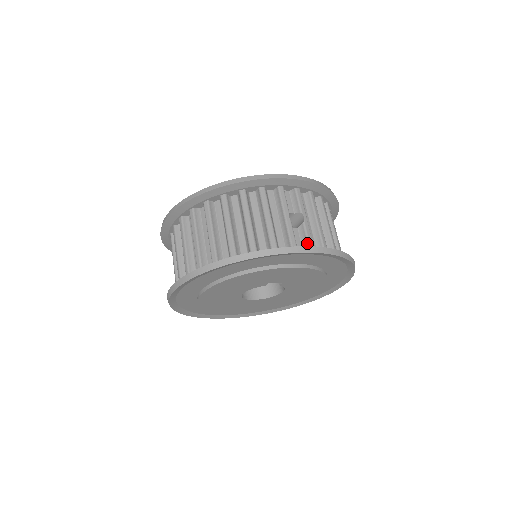
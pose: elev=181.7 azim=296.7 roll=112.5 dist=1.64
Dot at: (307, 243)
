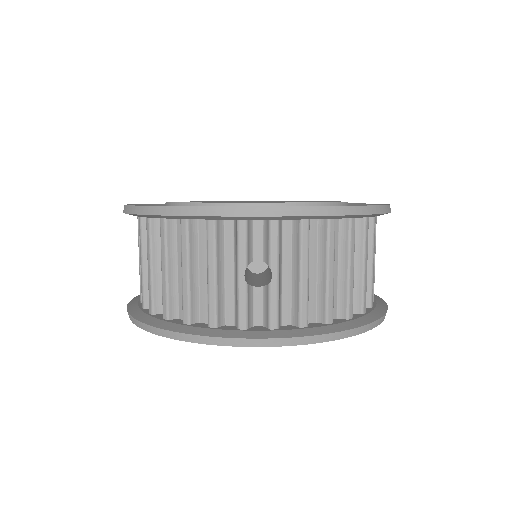
Dot at: (268, 318)
